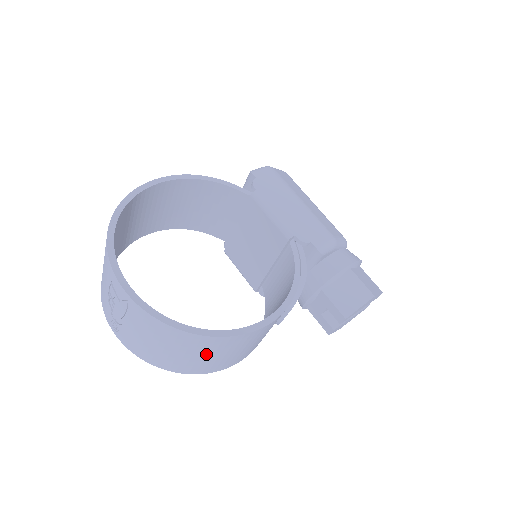
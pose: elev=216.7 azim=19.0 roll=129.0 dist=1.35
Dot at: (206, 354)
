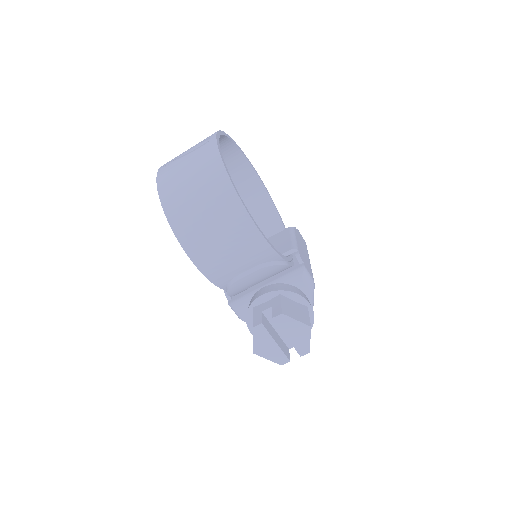
Dot at: (205, 203)
